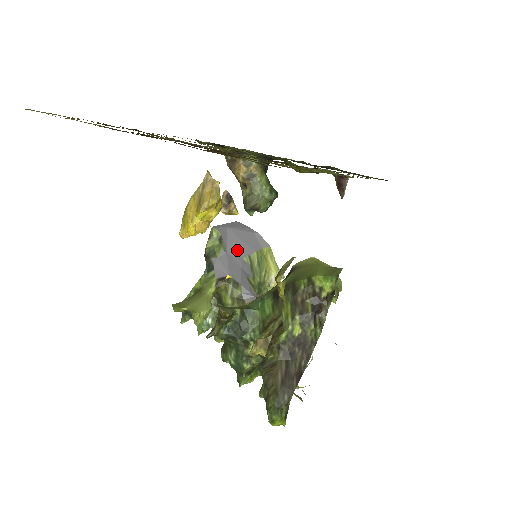
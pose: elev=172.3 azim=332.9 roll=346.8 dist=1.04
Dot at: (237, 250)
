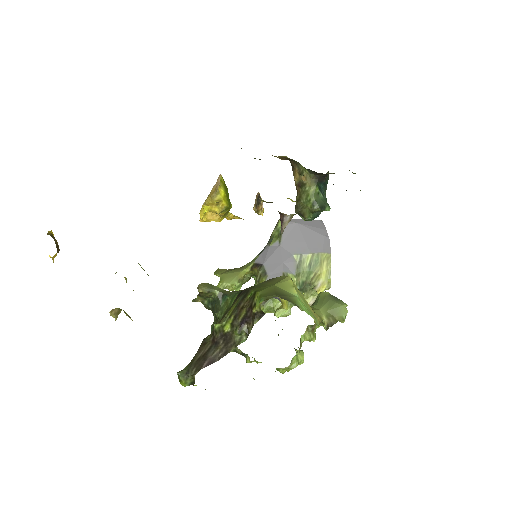
Dot at: (292, 246)
